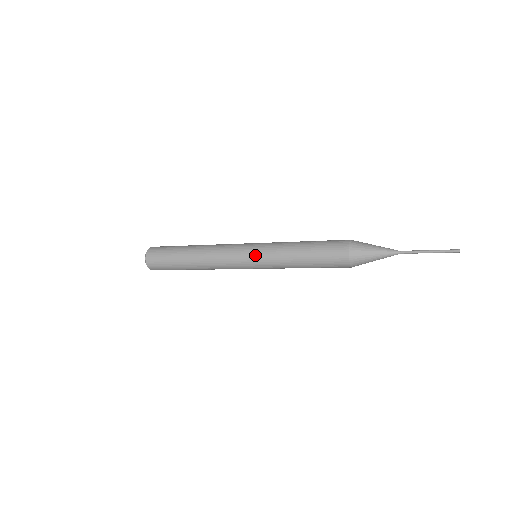
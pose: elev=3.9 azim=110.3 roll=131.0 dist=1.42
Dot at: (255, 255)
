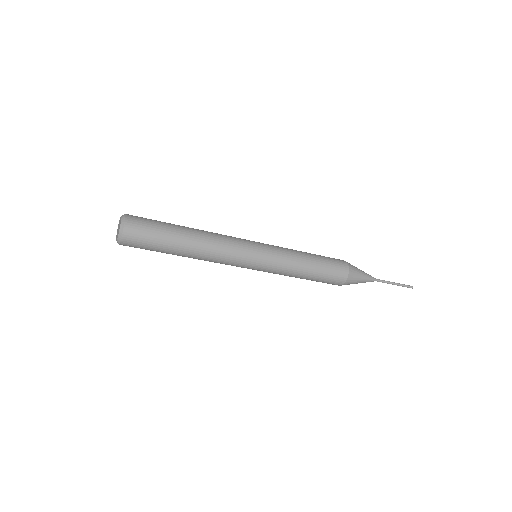
Dot at: (264, 263)
